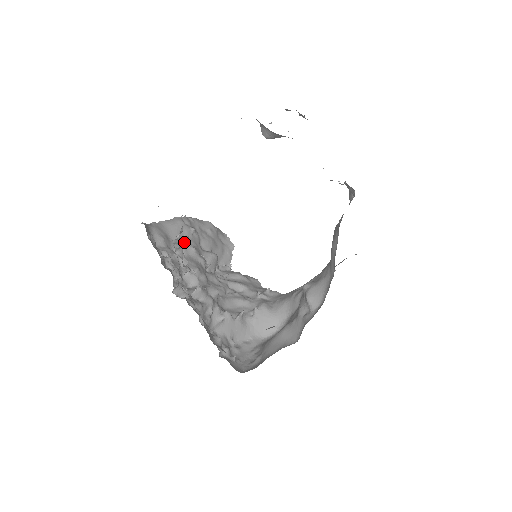
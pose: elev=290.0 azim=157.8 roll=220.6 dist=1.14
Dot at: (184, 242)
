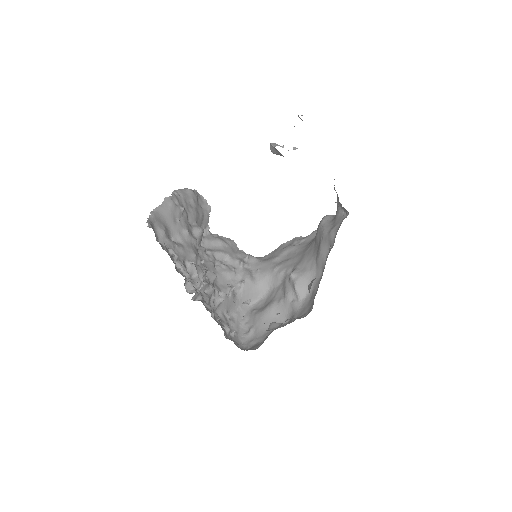
Dot at: (178, 226)
